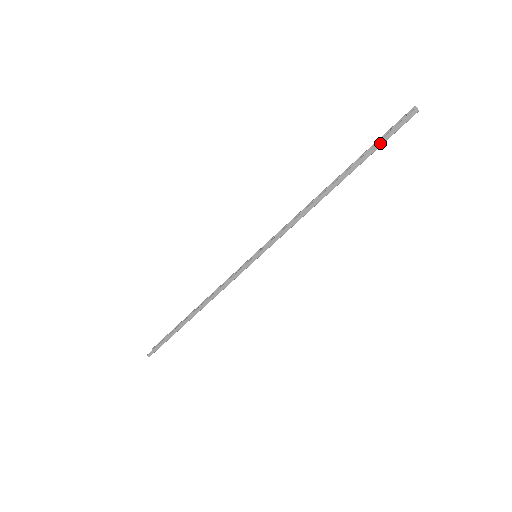
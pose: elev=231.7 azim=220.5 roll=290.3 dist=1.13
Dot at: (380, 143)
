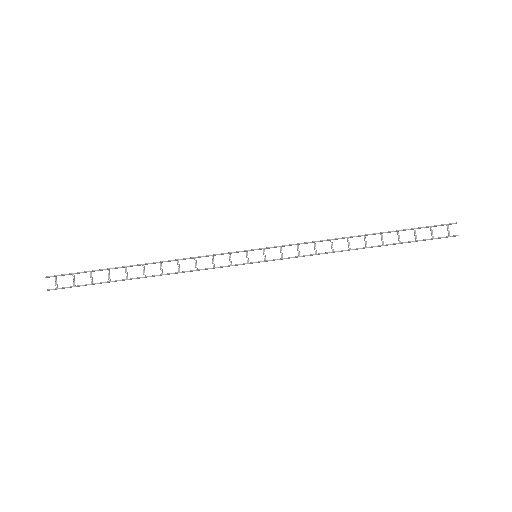
Dot at: (419, 228)
